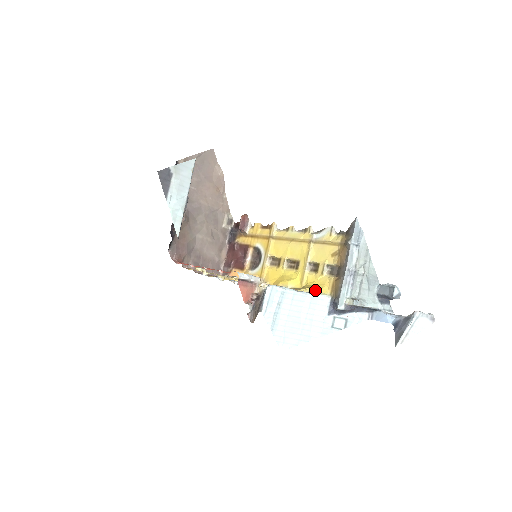
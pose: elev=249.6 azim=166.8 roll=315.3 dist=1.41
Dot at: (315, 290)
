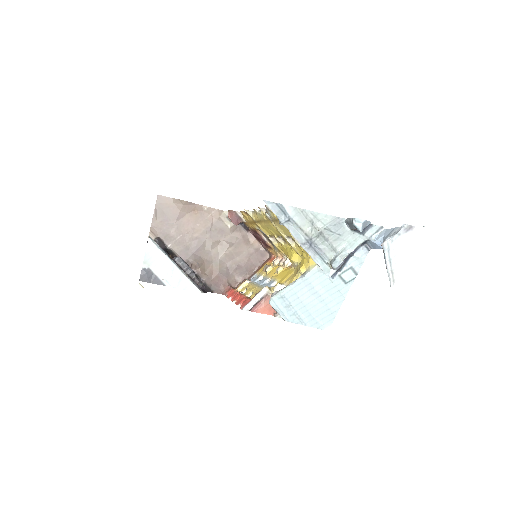
Dot at: (306, 267)
